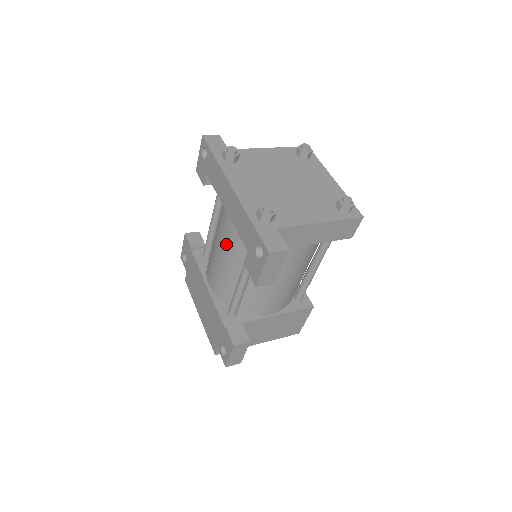
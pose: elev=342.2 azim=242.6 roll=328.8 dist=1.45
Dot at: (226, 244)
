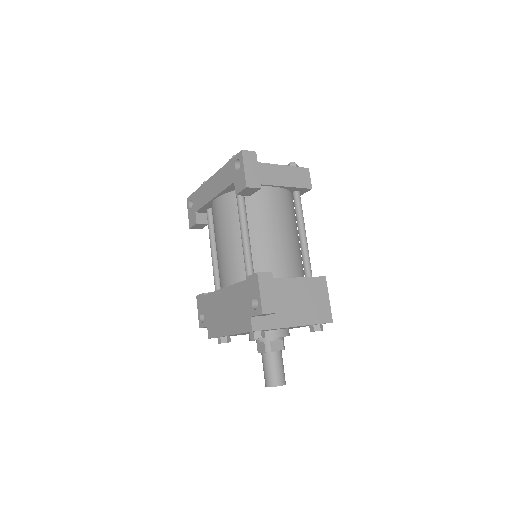
Dot at: (222, 224)
